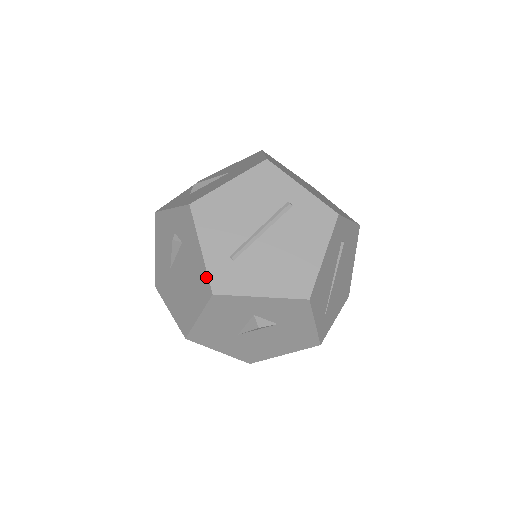
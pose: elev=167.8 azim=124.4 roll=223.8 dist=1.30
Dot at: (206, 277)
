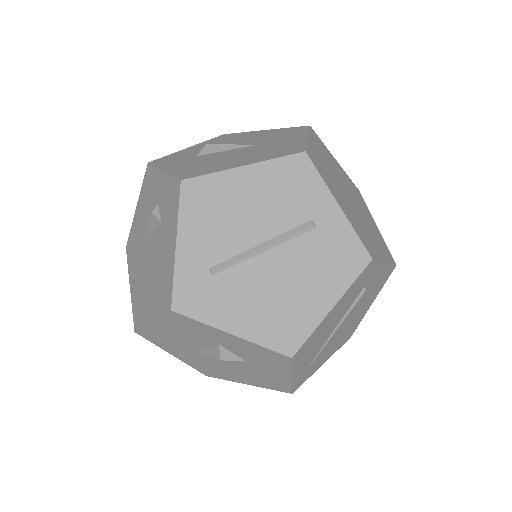
Dot at: (171, 284)
